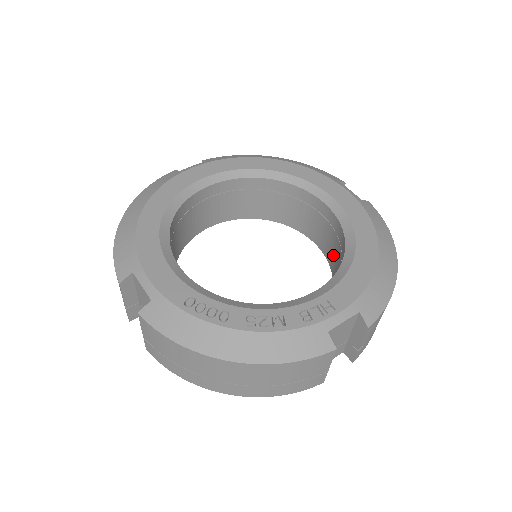
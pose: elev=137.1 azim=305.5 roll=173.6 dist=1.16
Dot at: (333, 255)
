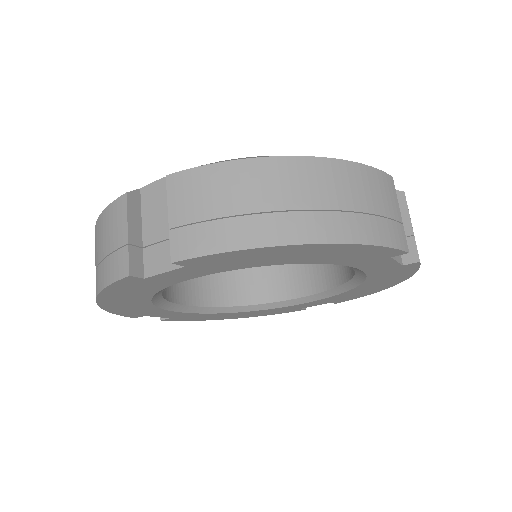
Dot at: (327, 270)
